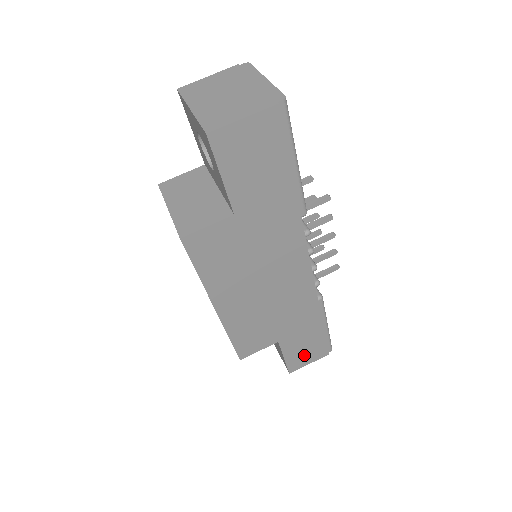
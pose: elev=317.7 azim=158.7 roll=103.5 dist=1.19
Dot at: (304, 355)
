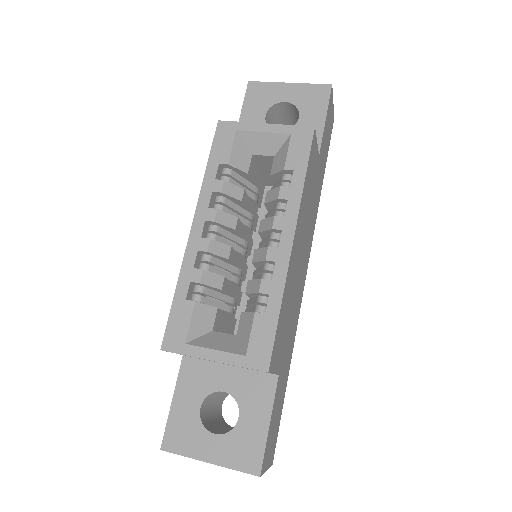
Dot at: (271, 440)
